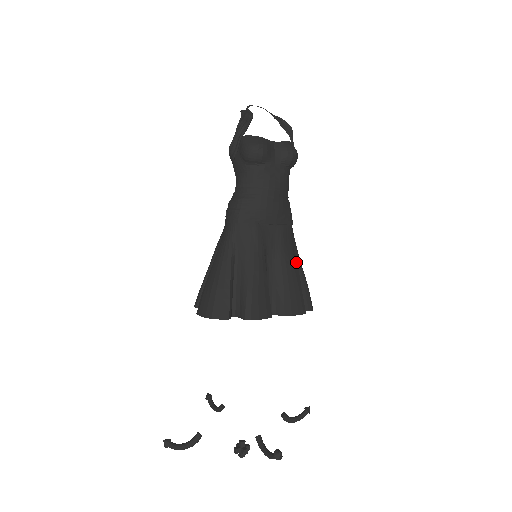
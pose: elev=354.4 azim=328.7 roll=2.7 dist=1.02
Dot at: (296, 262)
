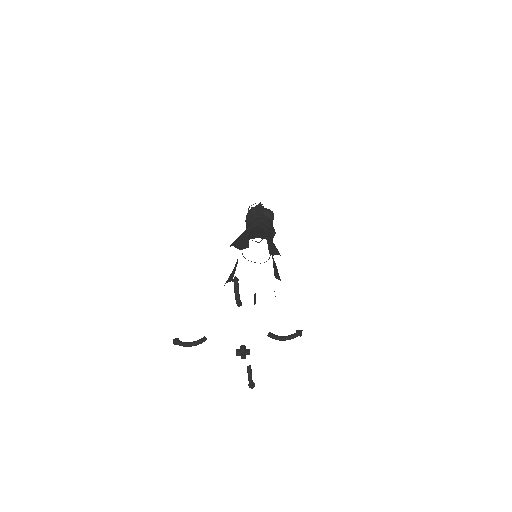
Dot at: occluded
